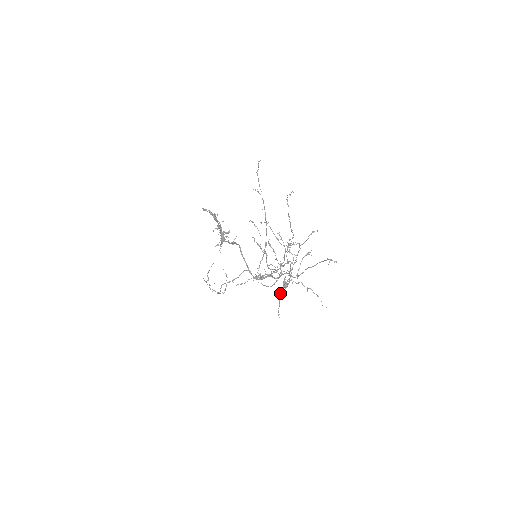
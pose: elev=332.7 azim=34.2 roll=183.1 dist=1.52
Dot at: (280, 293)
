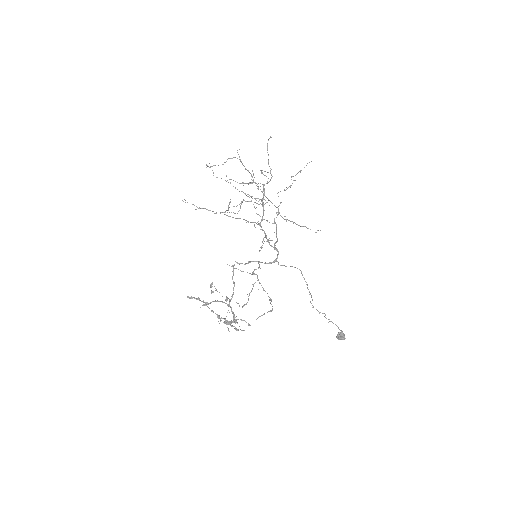
Dot at: (293, 223)
